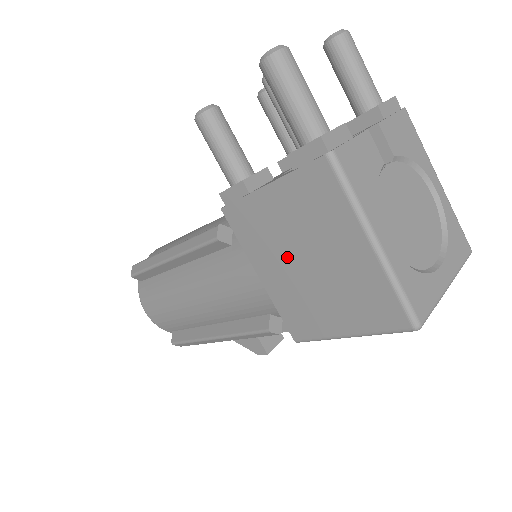
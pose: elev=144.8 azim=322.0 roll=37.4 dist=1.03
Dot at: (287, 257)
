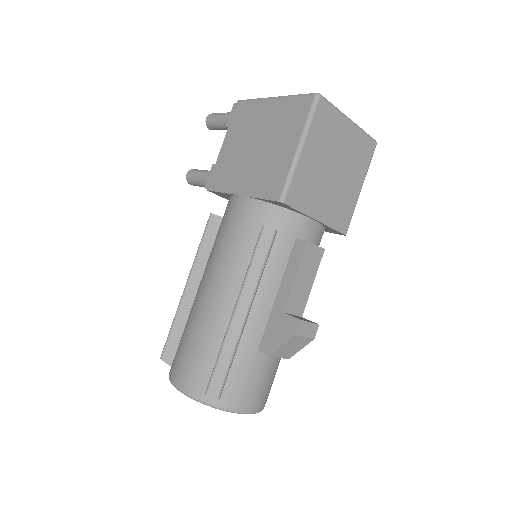
Dot at: (246, 160)
